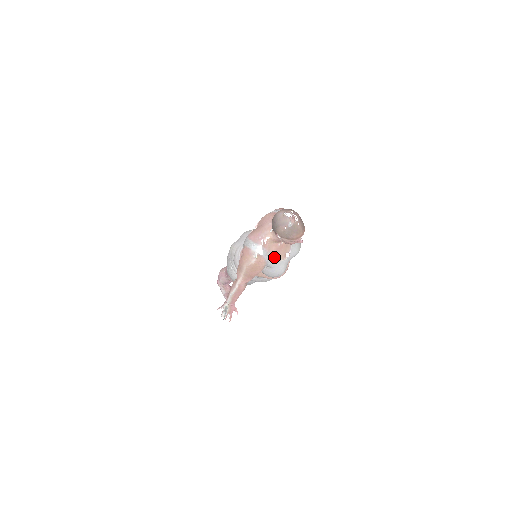
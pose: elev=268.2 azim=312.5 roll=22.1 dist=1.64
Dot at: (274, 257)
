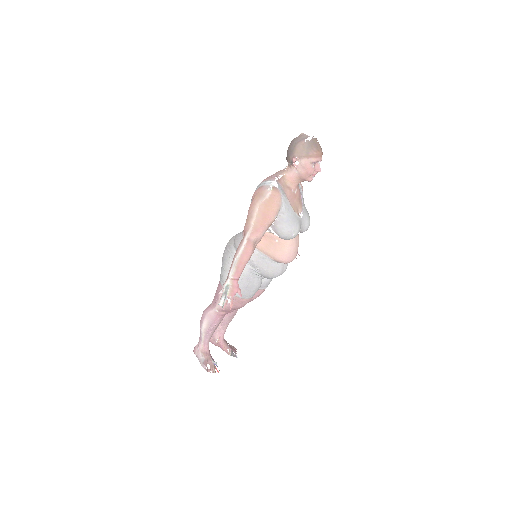
Dot at: (289, 201)
